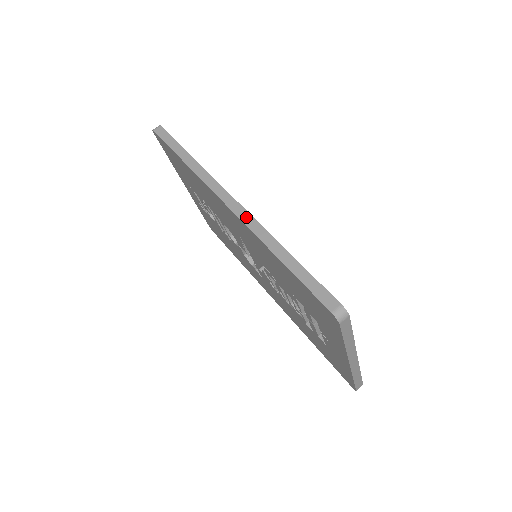
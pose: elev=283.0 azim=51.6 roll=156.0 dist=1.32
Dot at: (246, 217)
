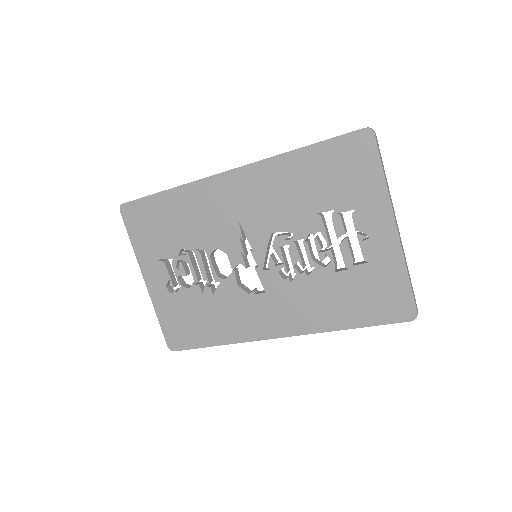
Dot at: occluded
